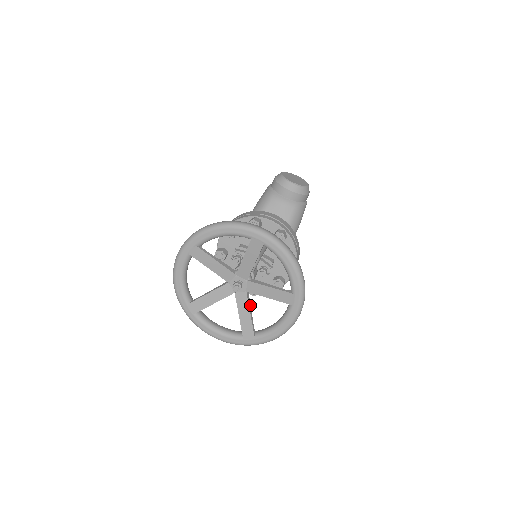
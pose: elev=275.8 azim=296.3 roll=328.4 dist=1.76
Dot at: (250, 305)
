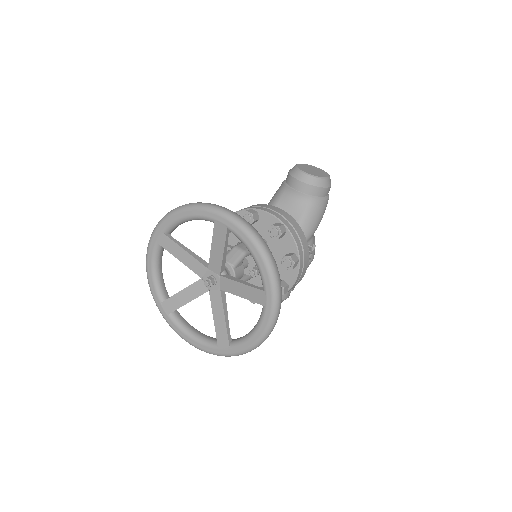
Dot at: (226, 307)
